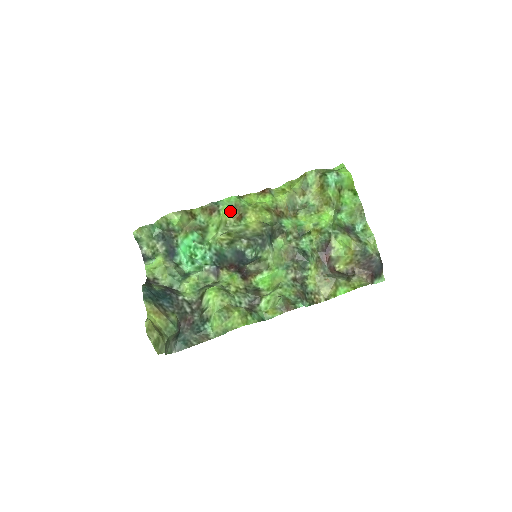
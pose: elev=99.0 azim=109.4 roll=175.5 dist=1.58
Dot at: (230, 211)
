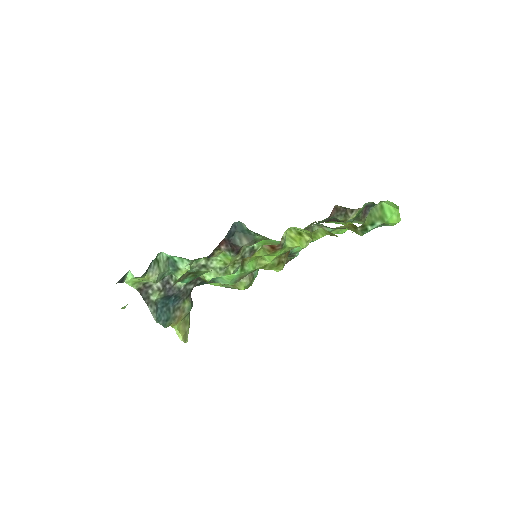
Dot at: occluded
